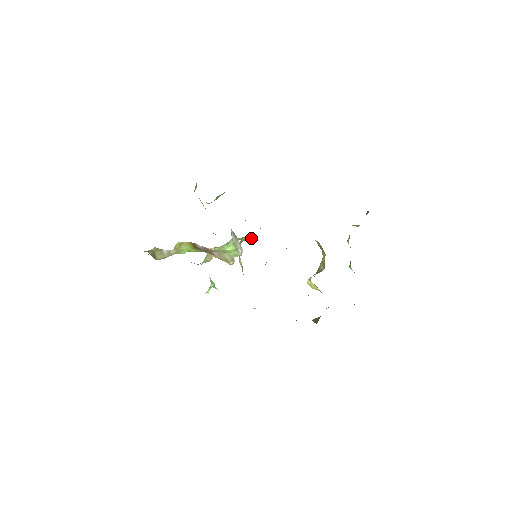
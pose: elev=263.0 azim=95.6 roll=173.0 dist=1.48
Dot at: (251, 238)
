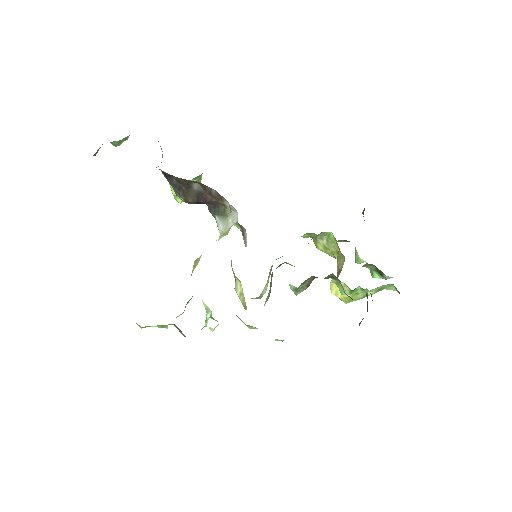
Dot at: occluded
